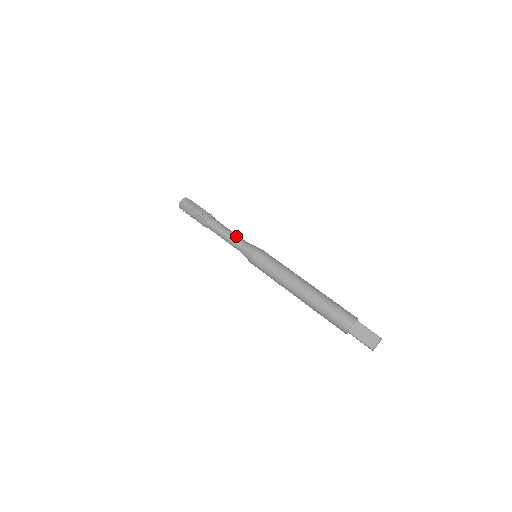
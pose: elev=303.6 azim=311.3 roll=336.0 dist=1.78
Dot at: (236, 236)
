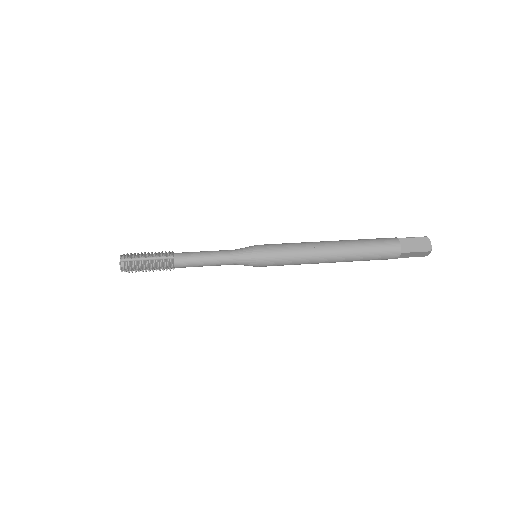
Dot at: (220, 251)
